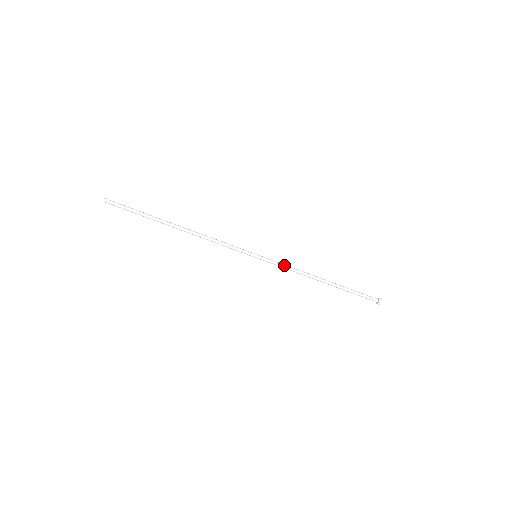
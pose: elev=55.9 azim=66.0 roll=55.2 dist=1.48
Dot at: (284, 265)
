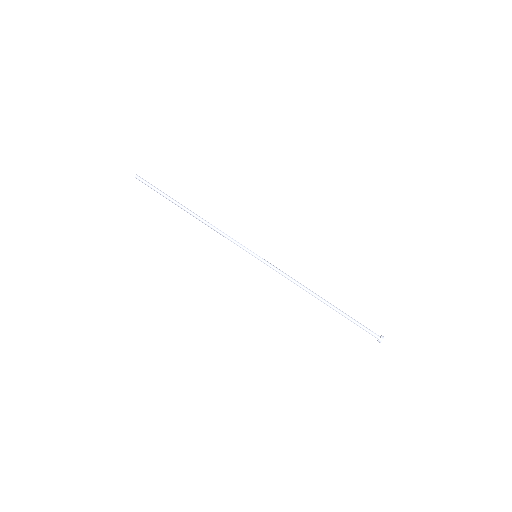
Dot at: (282, 272)
